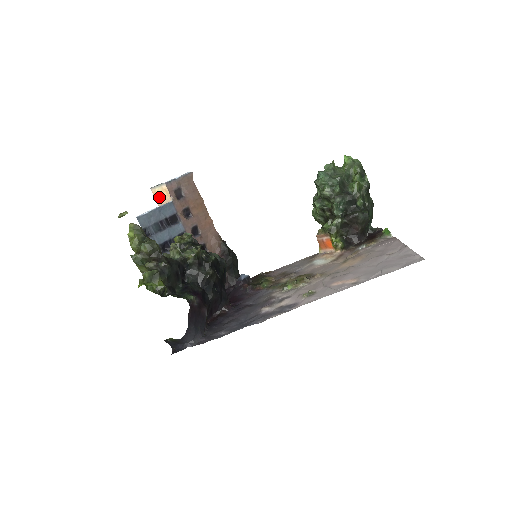
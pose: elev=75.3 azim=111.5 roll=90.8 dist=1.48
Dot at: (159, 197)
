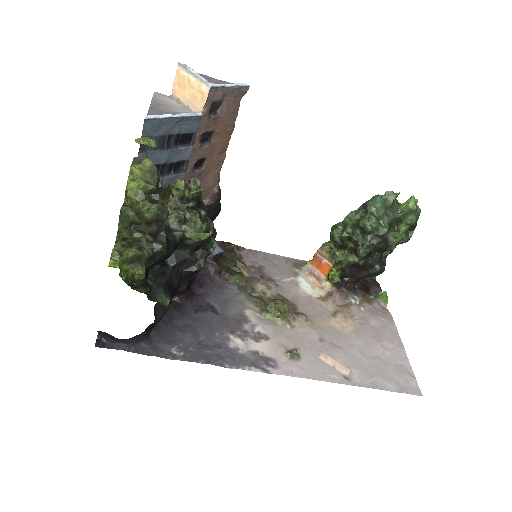
Dot at: (183, 87)
